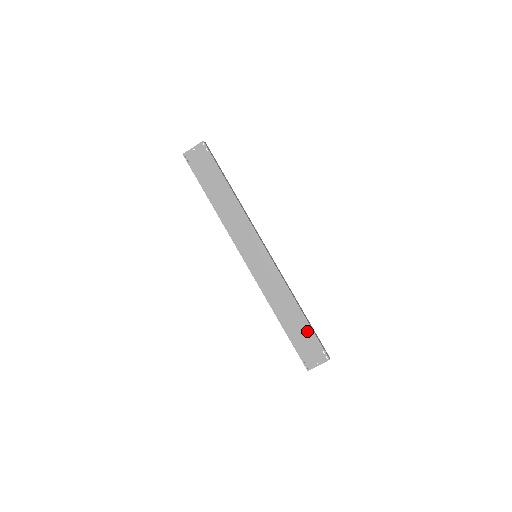
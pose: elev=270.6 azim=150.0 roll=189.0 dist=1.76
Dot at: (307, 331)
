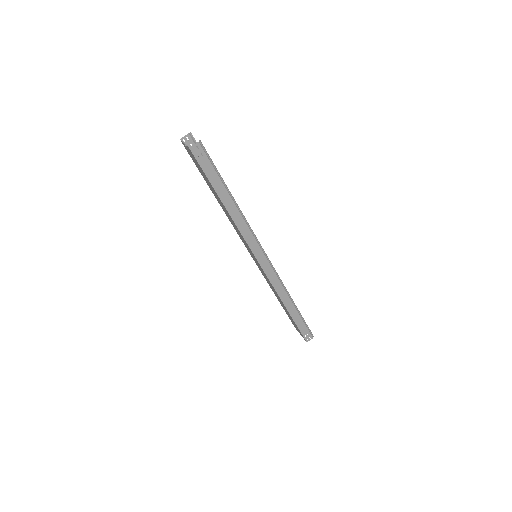
Dot at: (292, 320)
